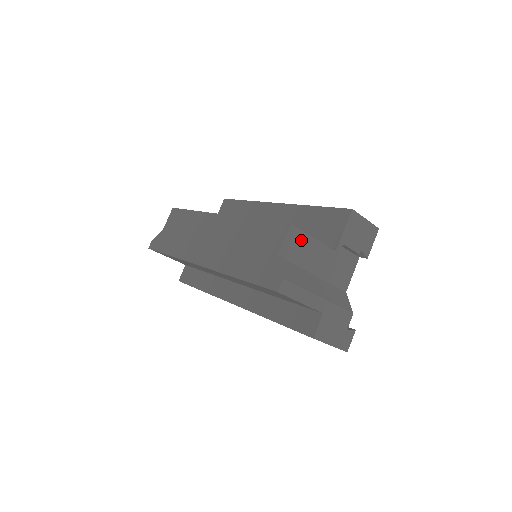
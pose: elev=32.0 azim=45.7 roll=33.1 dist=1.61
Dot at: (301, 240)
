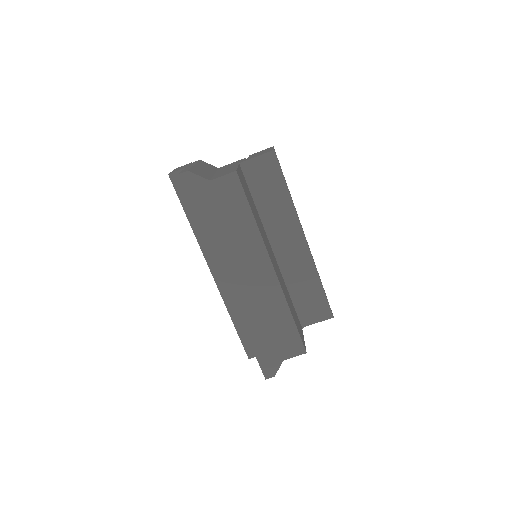
Dot at: occluded
